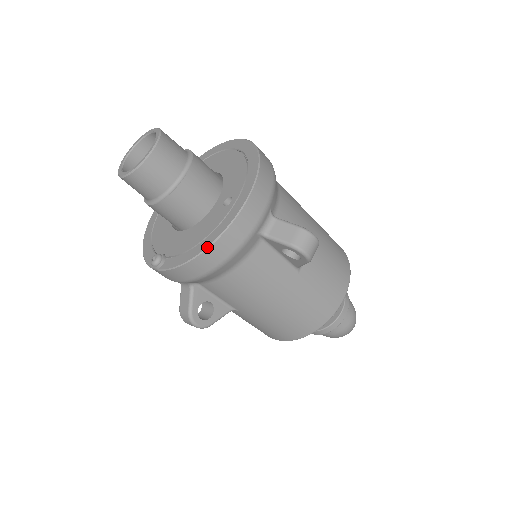
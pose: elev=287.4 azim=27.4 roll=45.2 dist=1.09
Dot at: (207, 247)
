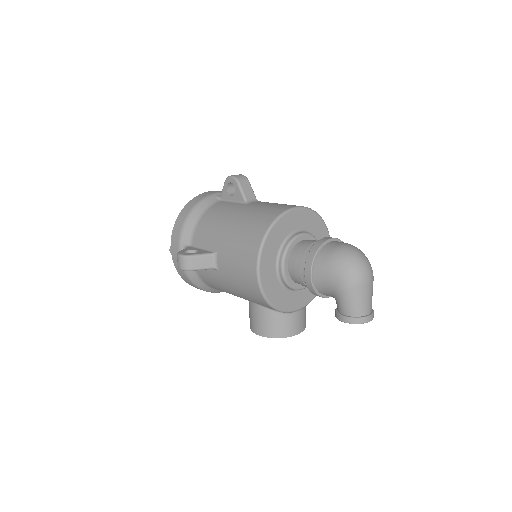
Dot at: (185, 206)
